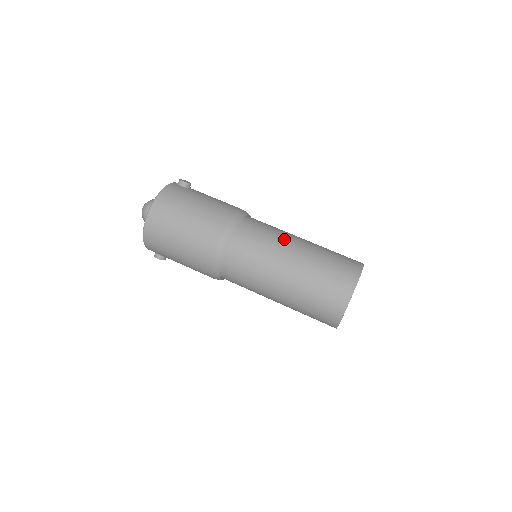
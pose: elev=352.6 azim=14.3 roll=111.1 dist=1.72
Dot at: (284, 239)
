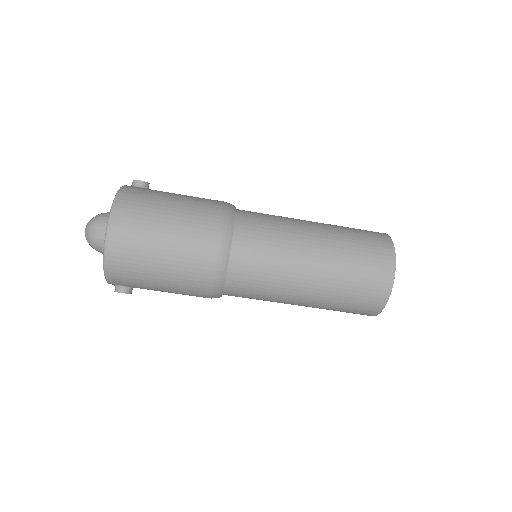
Dot at: (293, 221)
